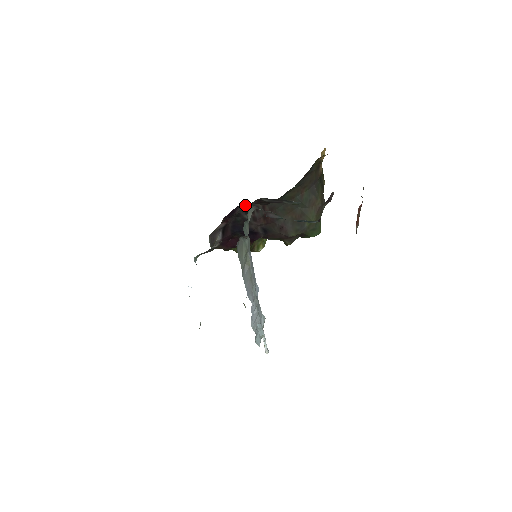
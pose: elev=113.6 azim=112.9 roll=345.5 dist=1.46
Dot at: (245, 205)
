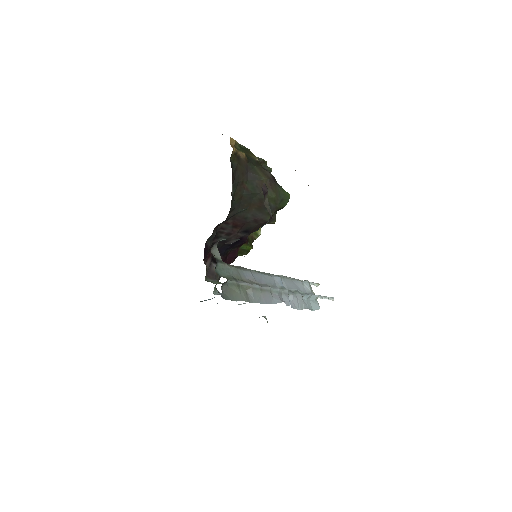
Dot at: (210, 238)
